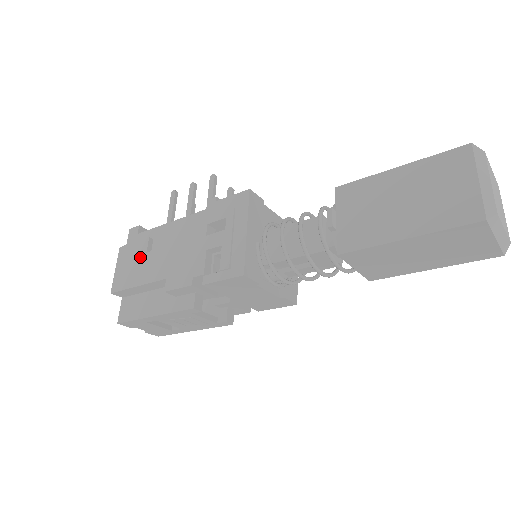
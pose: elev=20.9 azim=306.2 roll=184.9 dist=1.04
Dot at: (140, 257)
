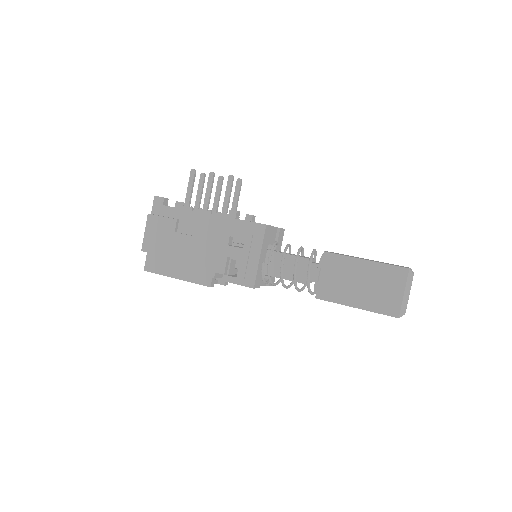
Dot at: (169, 233)
